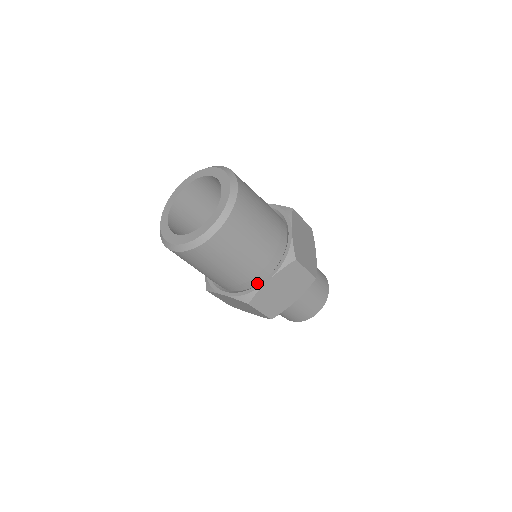
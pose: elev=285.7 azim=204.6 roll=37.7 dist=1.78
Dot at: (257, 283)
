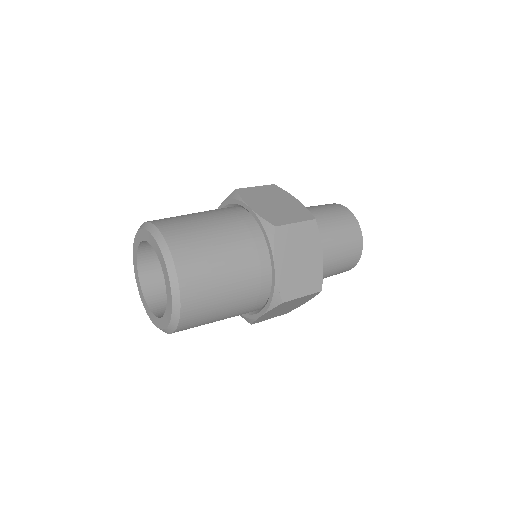
Dot at: (253, 311)
